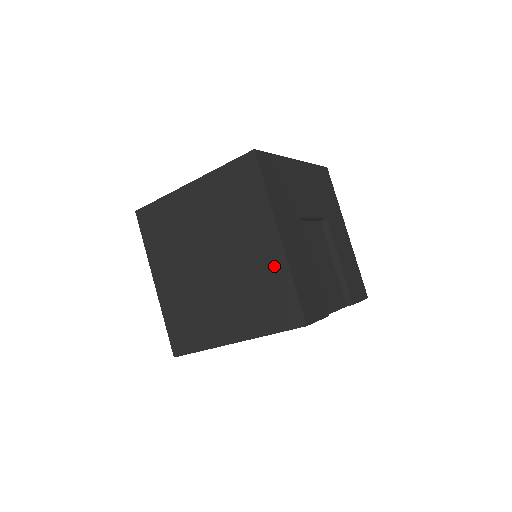
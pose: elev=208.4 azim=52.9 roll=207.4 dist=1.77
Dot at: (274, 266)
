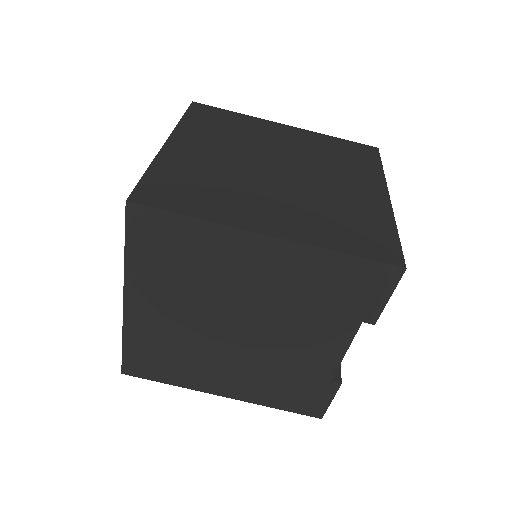
Dot at: (373, 209)
